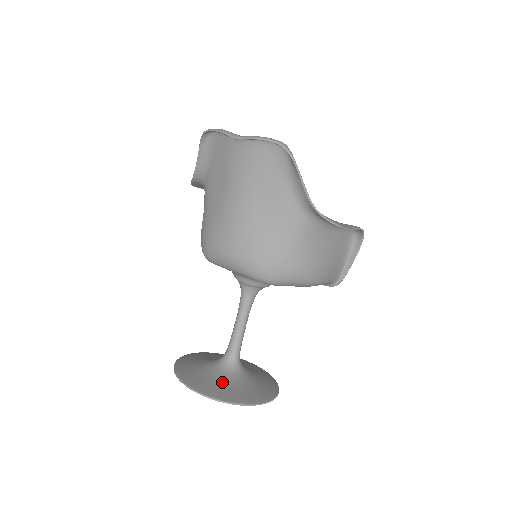
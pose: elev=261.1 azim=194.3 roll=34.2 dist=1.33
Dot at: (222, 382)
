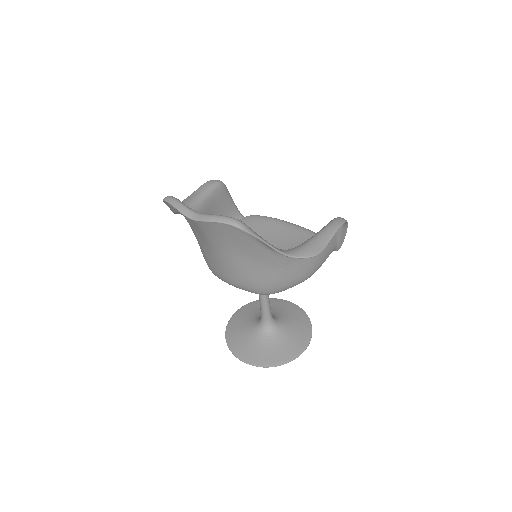
Dot at: (264, 347)
